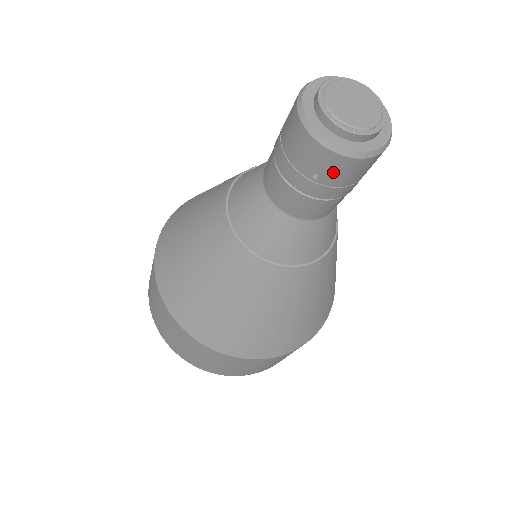
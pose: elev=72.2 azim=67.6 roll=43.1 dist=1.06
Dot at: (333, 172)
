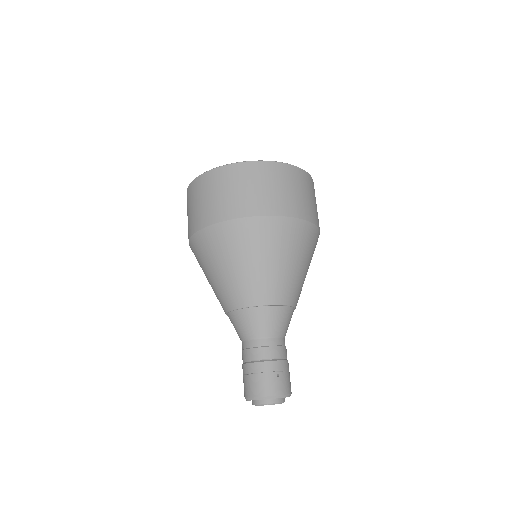
Dot at: occluded
